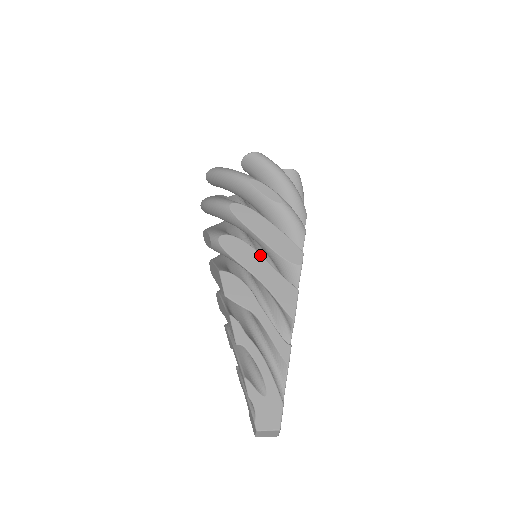
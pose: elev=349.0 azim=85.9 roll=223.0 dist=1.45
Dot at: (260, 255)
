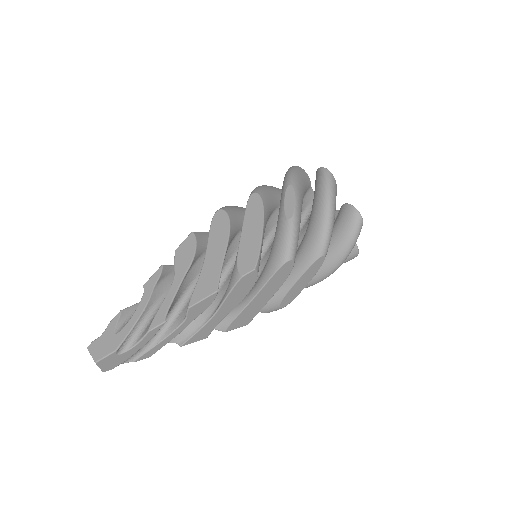
Dot at: (226, 244)
